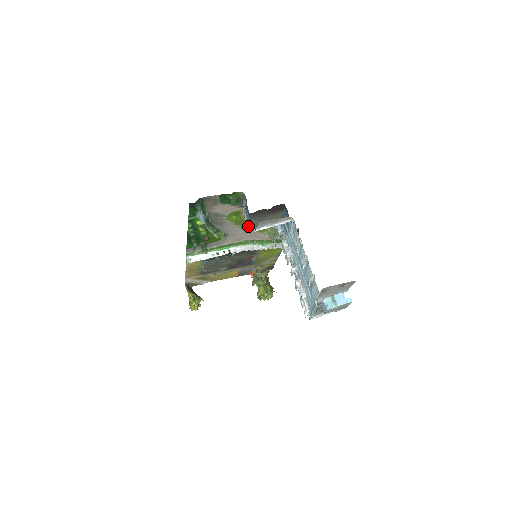
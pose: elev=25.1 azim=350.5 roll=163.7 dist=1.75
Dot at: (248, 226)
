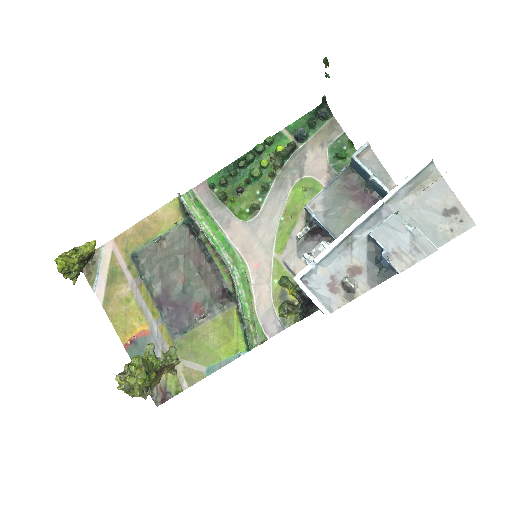
Dot at: (314, 197)
